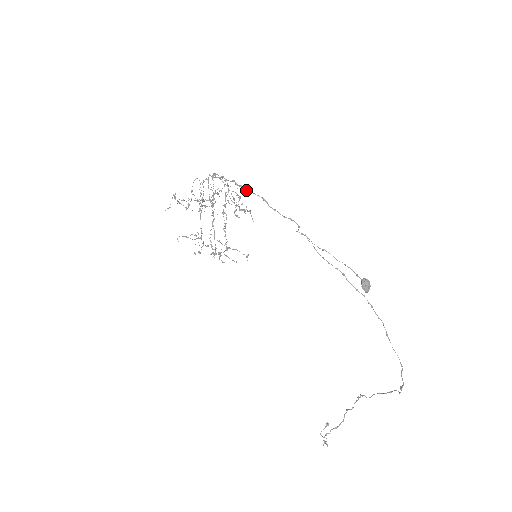
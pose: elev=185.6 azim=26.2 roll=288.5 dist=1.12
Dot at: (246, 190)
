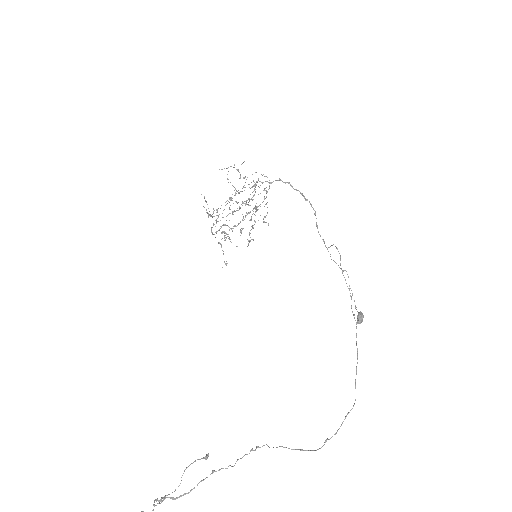
Dot at: (306, 199)
